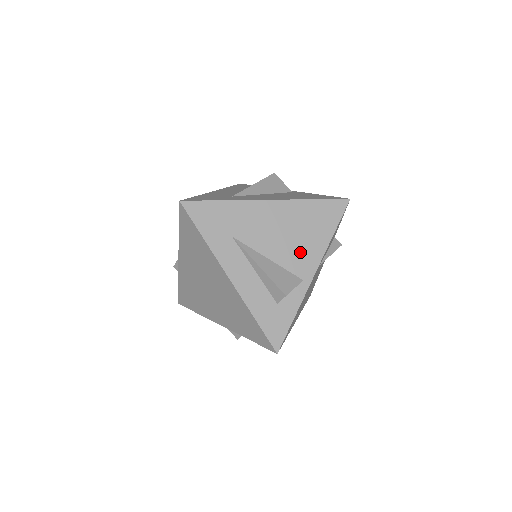
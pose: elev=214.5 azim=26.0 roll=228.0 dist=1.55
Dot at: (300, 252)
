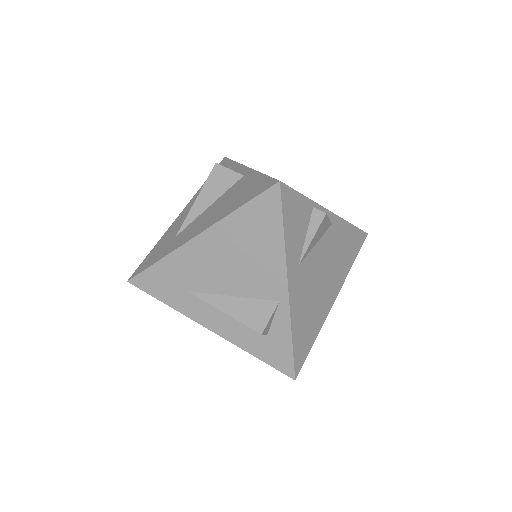
Dot at: (259, 274)
